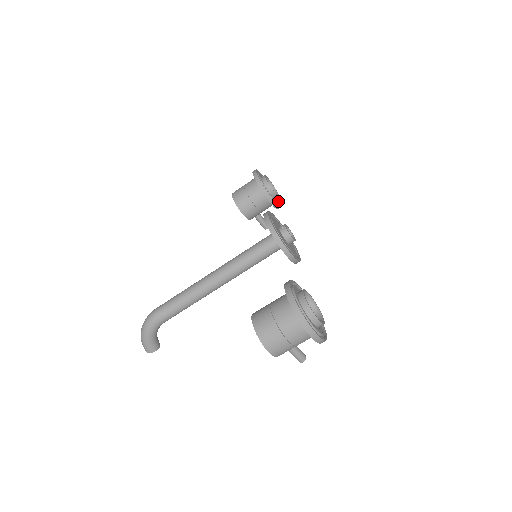
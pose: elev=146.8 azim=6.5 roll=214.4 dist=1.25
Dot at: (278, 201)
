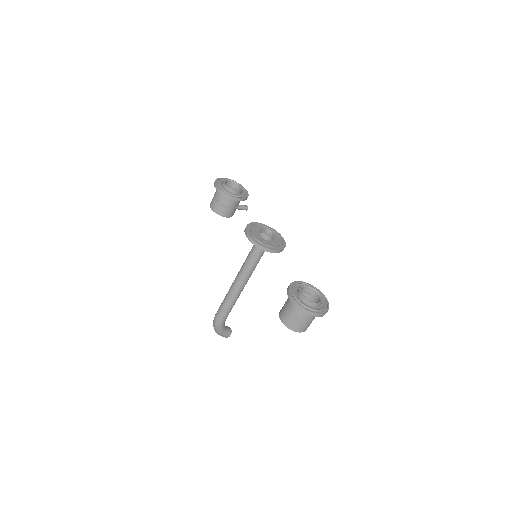
Dot at: (244, 191)
